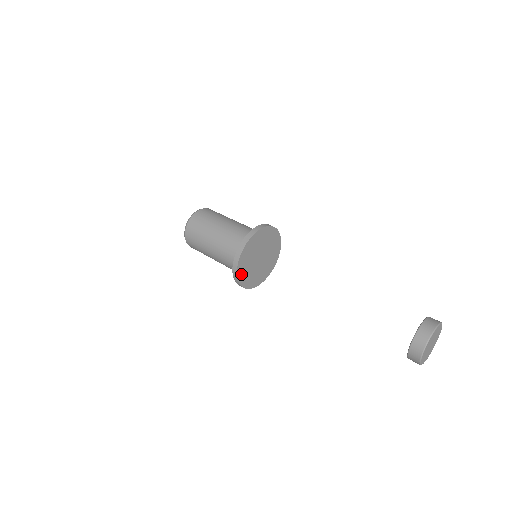
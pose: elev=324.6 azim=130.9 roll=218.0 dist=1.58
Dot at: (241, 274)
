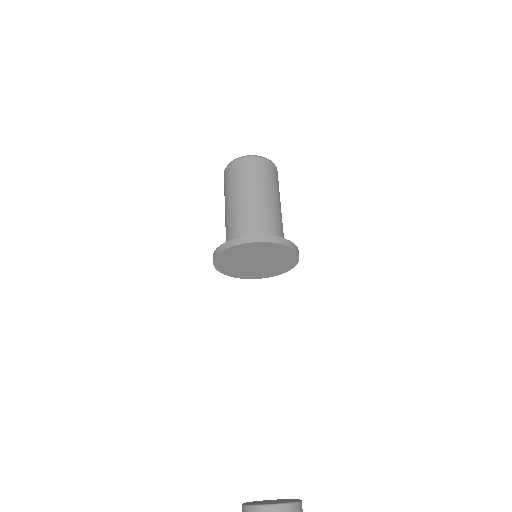
Dot at: (221, 261)
